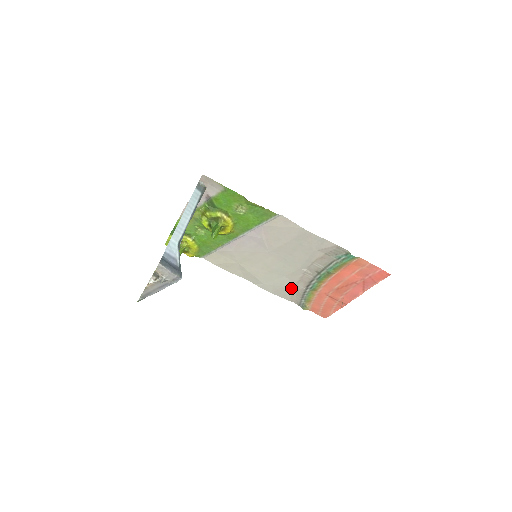
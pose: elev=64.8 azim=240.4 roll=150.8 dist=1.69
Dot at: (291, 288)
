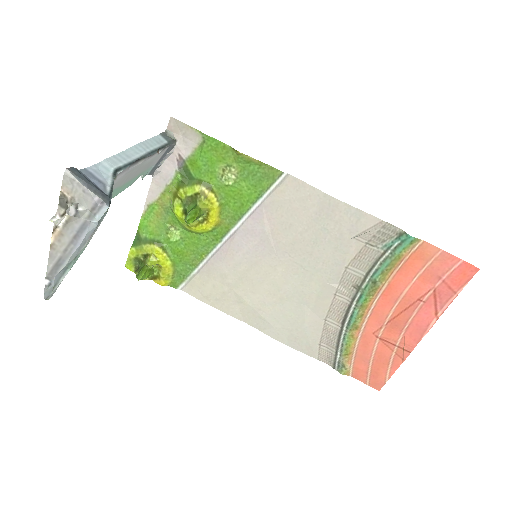
Dot at: (317, 330)
